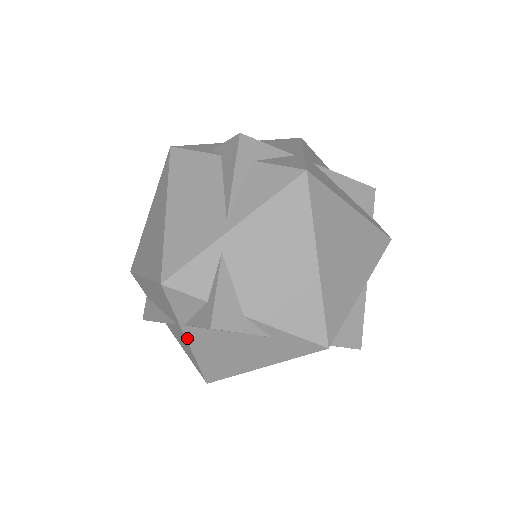
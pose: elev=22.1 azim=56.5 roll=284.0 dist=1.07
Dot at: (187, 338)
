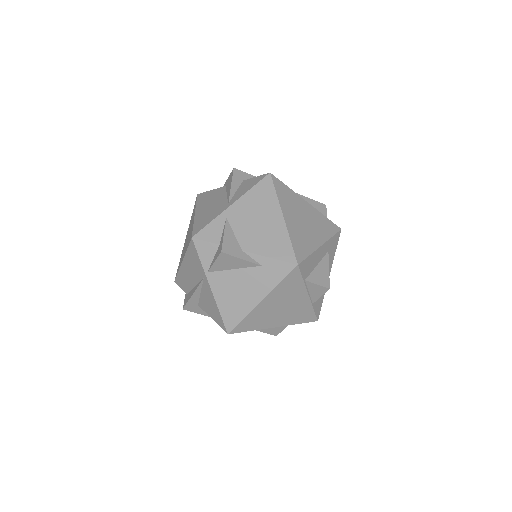
Dot at: (210, 285)
